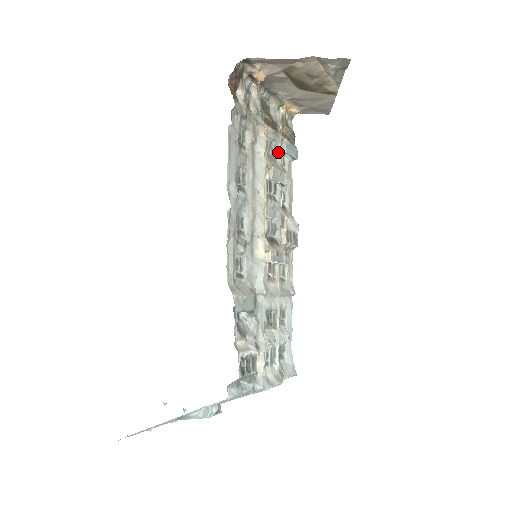
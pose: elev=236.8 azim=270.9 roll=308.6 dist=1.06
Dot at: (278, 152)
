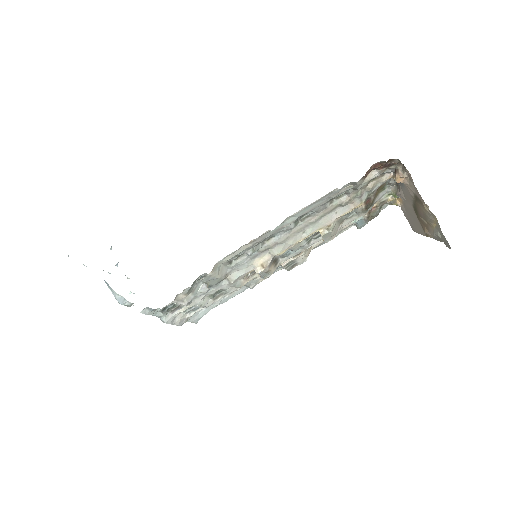
Dot at: (350, 220)
